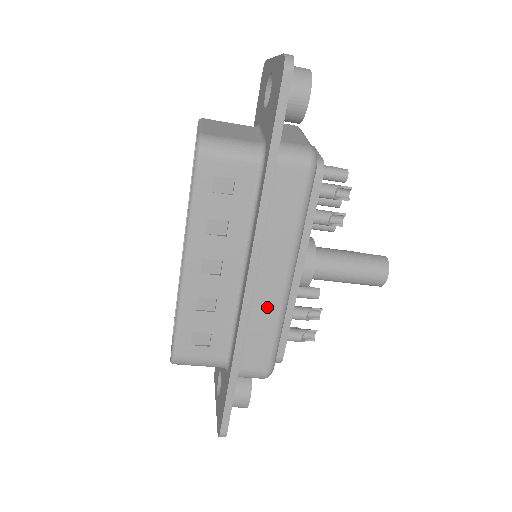
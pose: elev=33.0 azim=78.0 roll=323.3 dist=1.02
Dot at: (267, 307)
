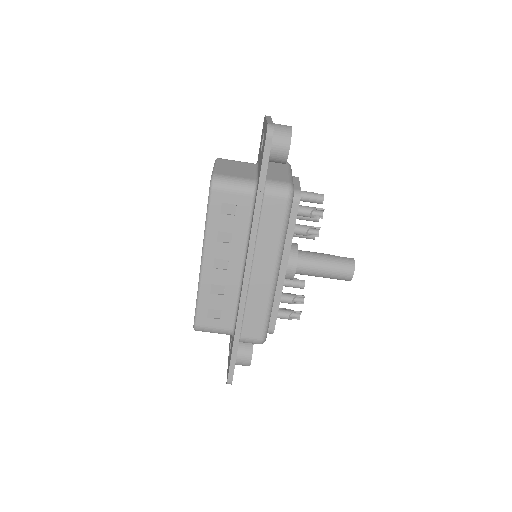
Dot at: (260, 293)
